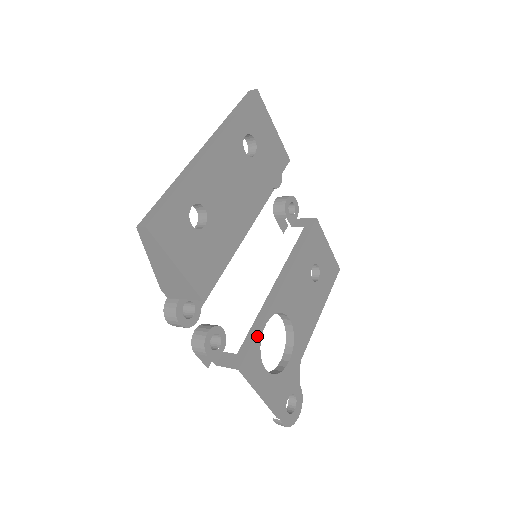
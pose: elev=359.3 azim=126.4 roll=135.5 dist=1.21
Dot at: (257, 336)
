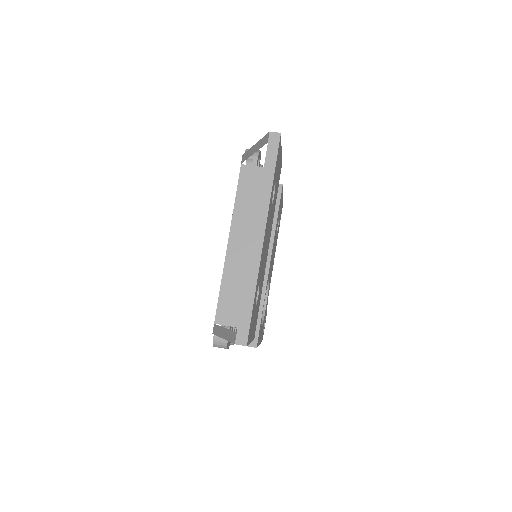
Dot at: occluded
